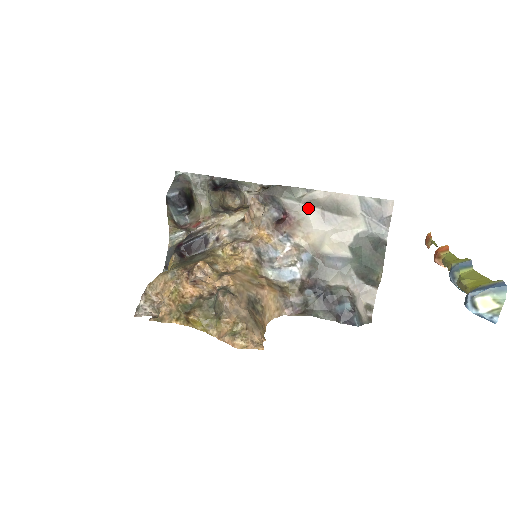
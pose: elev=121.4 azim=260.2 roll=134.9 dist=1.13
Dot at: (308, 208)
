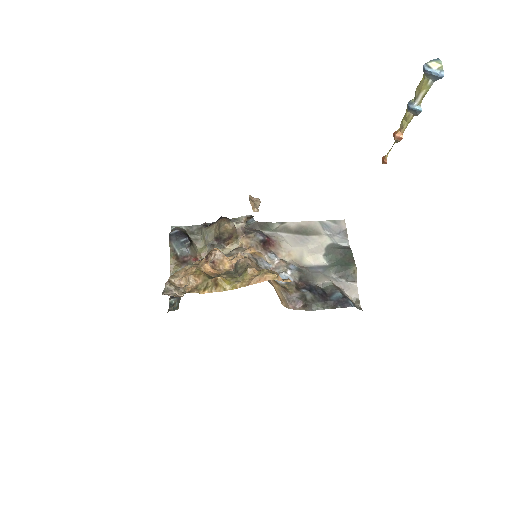
Dot at: (284, 235)
